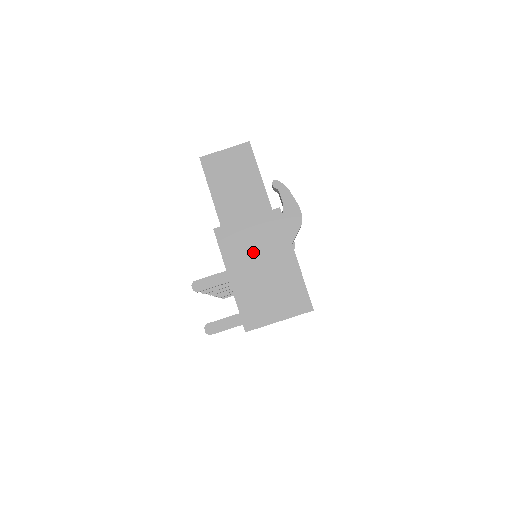
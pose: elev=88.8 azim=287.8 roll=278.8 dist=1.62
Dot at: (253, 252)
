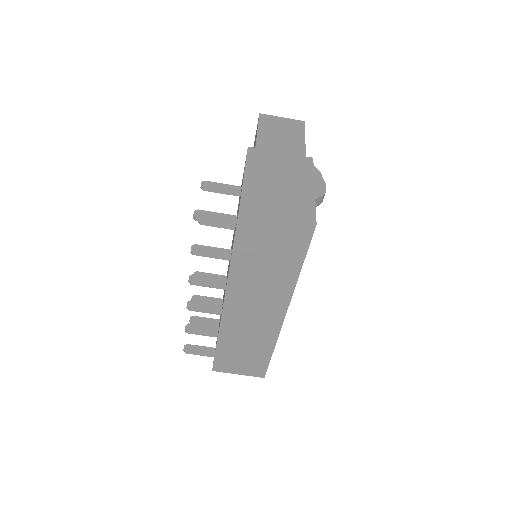
Dot at: (276, 170)
